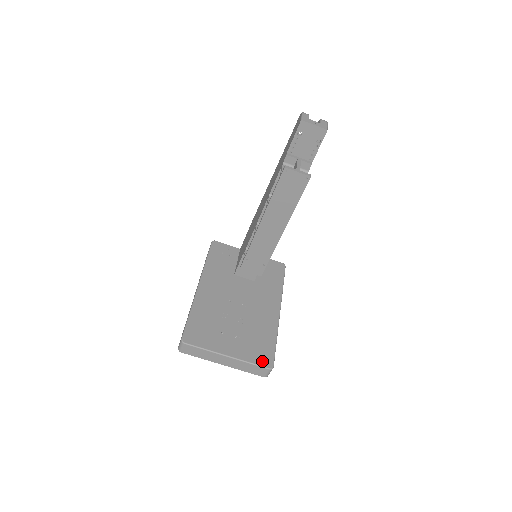
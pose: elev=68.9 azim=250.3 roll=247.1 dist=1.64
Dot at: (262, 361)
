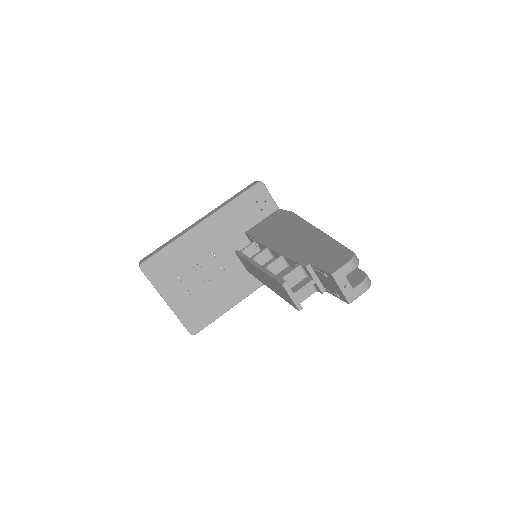
Dot at: (190, 325)
